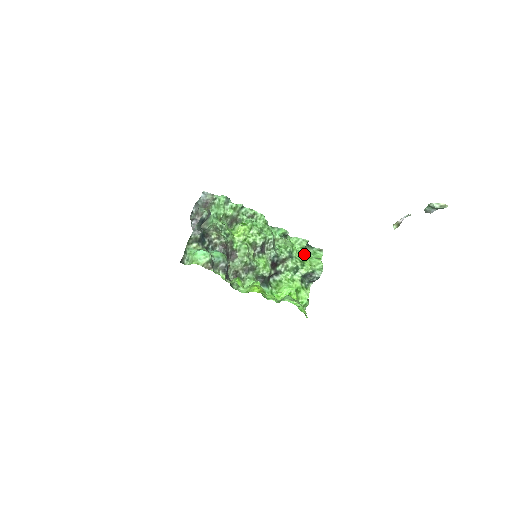
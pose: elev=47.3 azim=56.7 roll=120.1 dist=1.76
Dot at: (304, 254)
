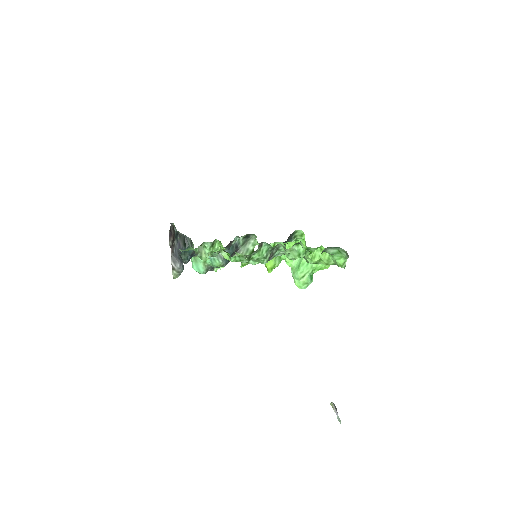
Dot at: (324, 248)
